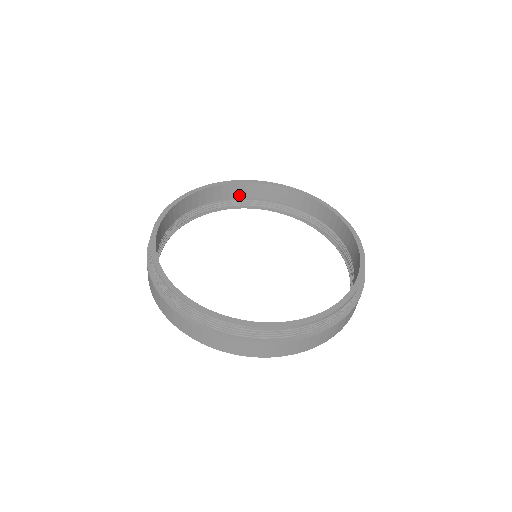
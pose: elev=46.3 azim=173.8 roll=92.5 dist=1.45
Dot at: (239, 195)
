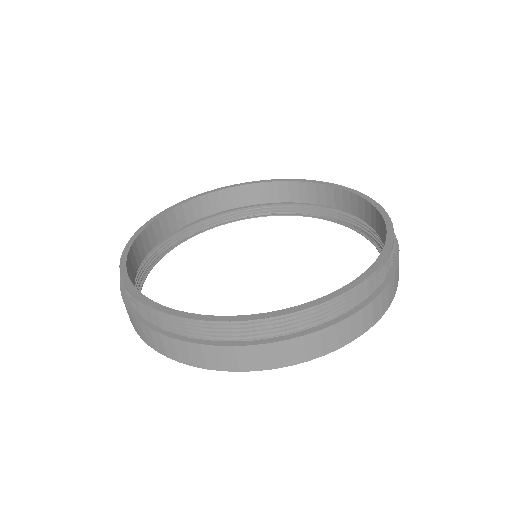
Dot at: (157, 239)
